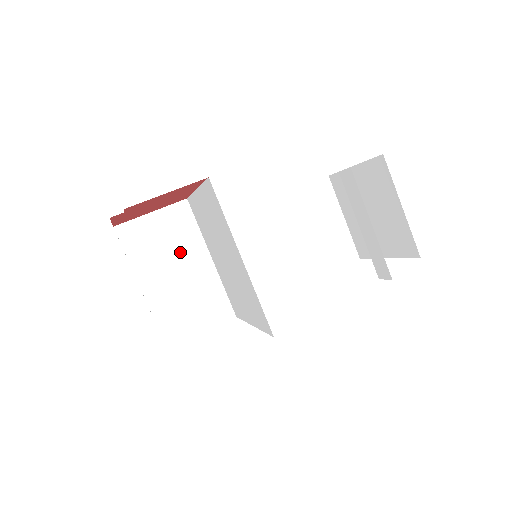
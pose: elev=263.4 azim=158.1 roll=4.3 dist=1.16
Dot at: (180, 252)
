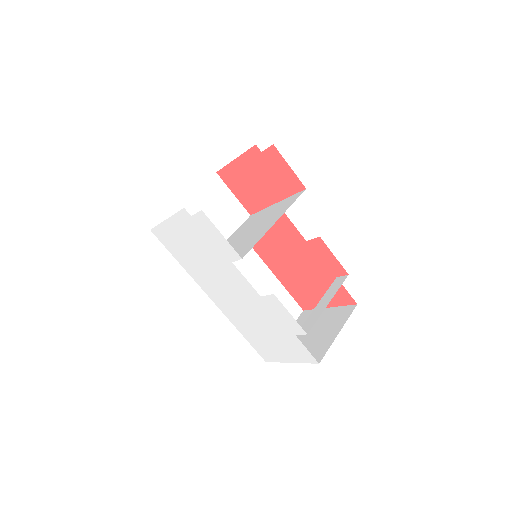
Dot at: (218, 220)
